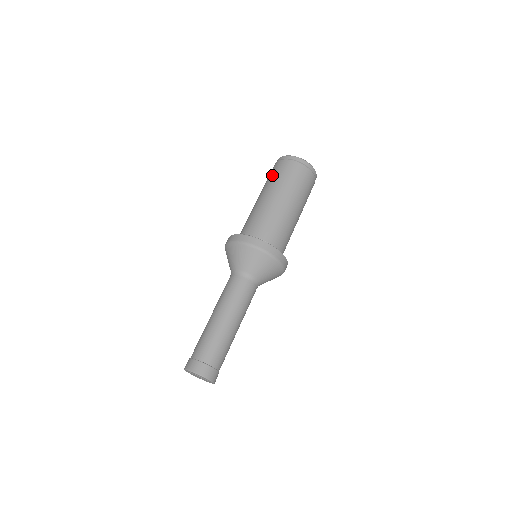
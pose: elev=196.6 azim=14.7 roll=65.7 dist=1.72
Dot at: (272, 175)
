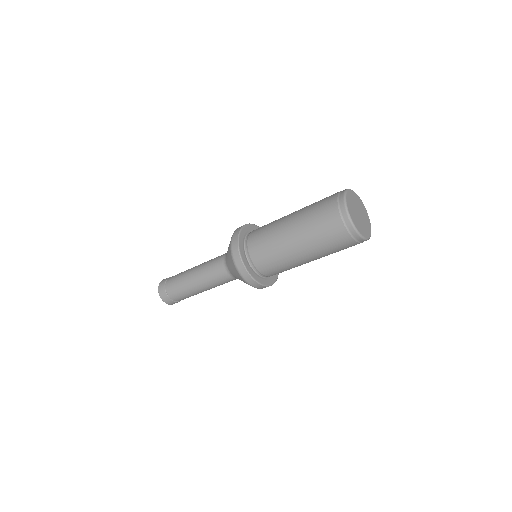
Dot at: occluded
